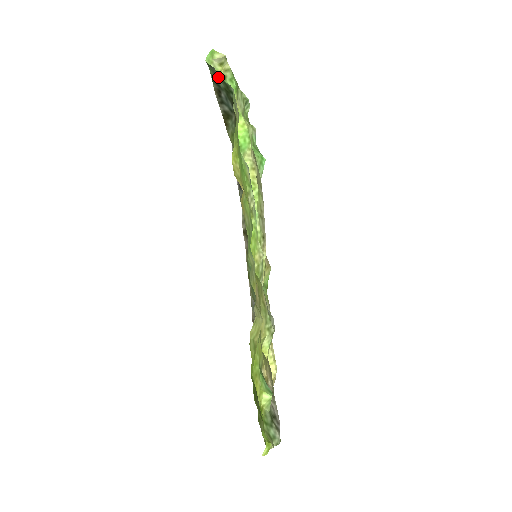
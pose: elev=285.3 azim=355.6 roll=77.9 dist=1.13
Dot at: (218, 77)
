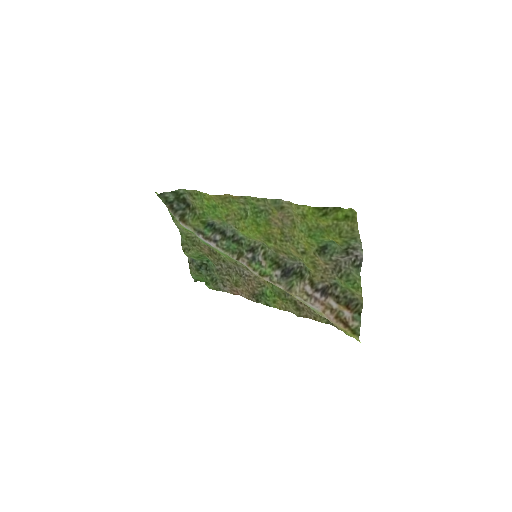
Dot at: (168, 197)
